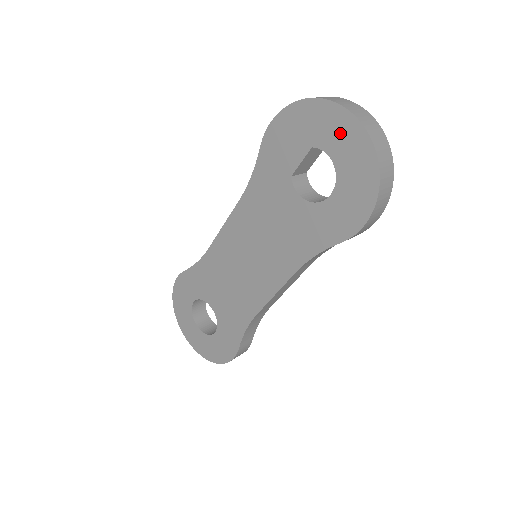
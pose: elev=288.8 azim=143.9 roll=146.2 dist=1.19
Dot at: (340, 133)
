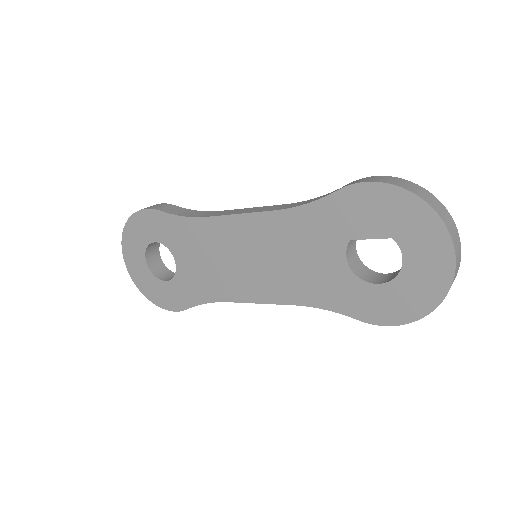
Dot at: (429, 252)
